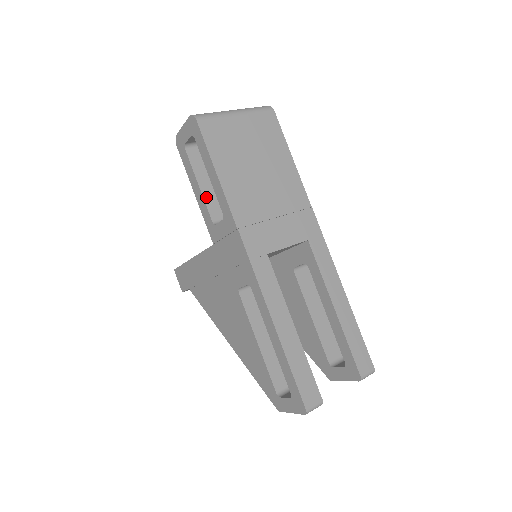
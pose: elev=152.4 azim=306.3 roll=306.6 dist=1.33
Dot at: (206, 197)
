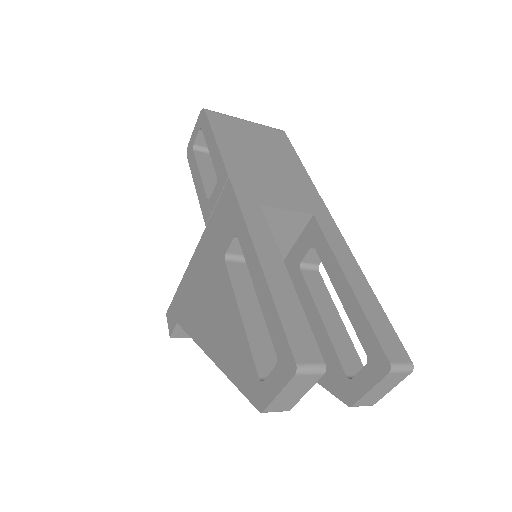
Dot at: (205, 182)
